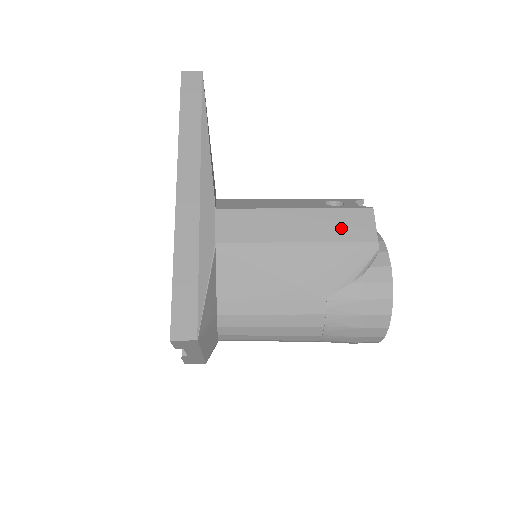
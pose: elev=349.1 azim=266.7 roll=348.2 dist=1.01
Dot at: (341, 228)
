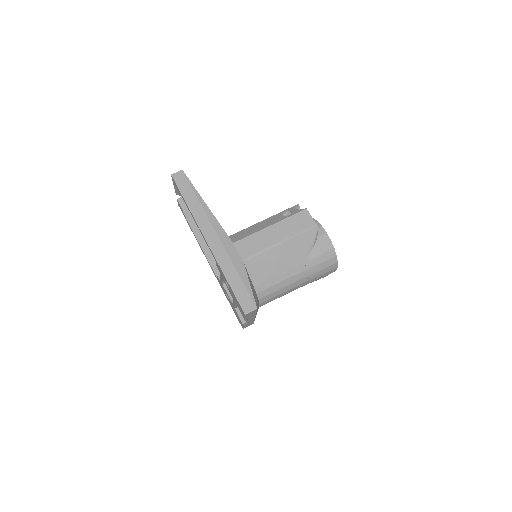
Dot at: (297, 225)
